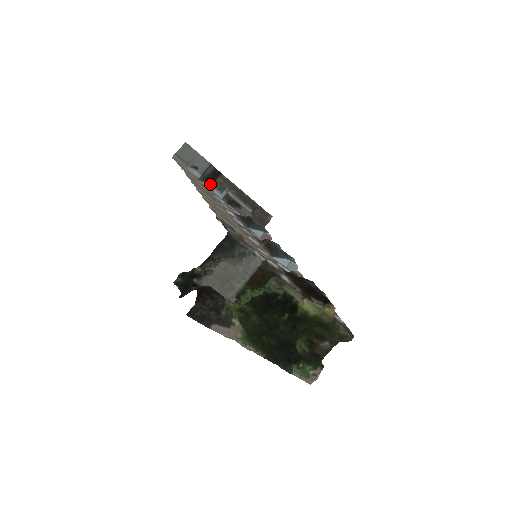
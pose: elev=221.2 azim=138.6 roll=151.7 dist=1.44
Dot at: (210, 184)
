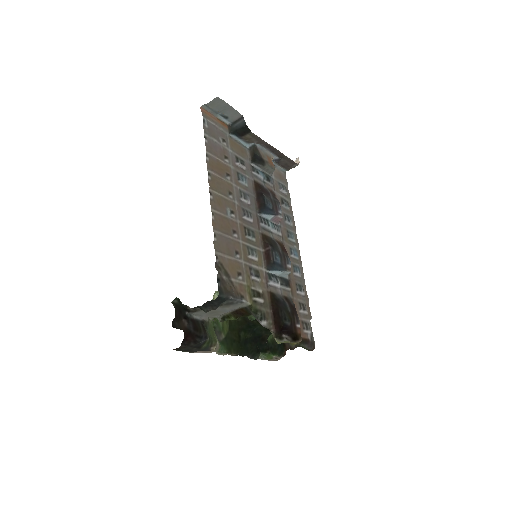
Dot at: (238, 137)
